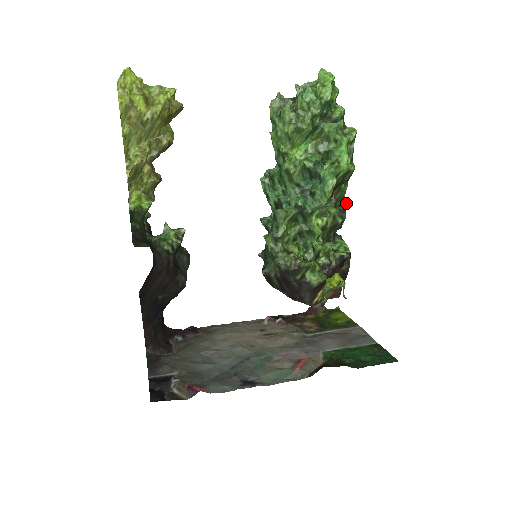
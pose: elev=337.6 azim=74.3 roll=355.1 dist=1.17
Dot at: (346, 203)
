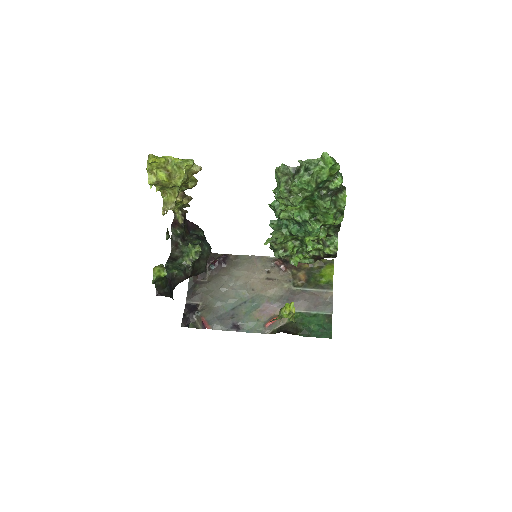
Dot at: (340, 225)
